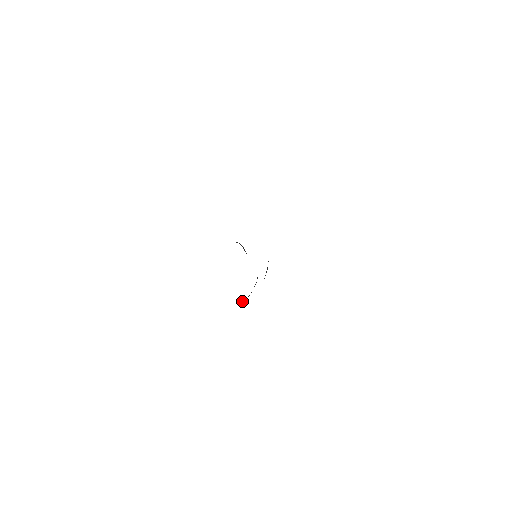
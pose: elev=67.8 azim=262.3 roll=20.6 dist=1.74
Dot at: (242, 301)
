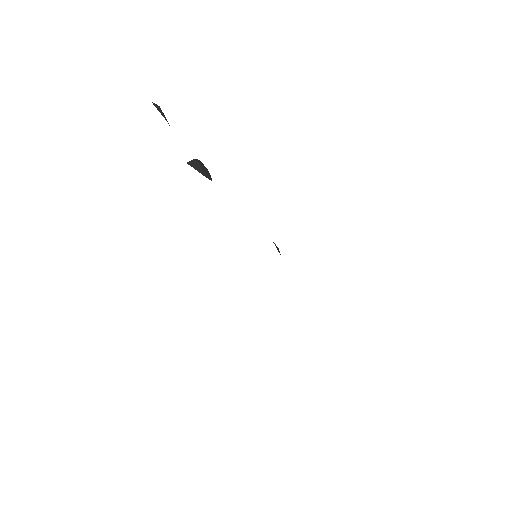
Dot at: (189, 163)
